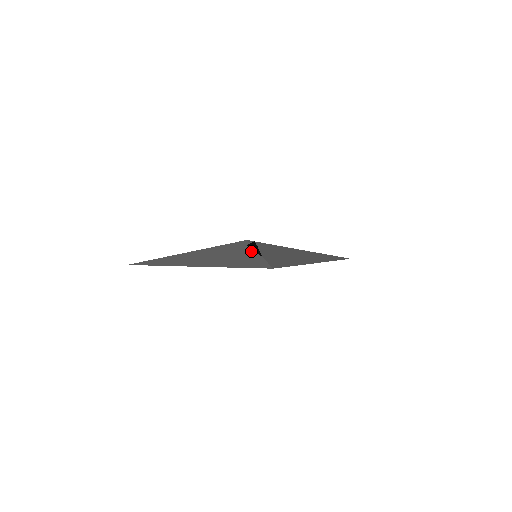
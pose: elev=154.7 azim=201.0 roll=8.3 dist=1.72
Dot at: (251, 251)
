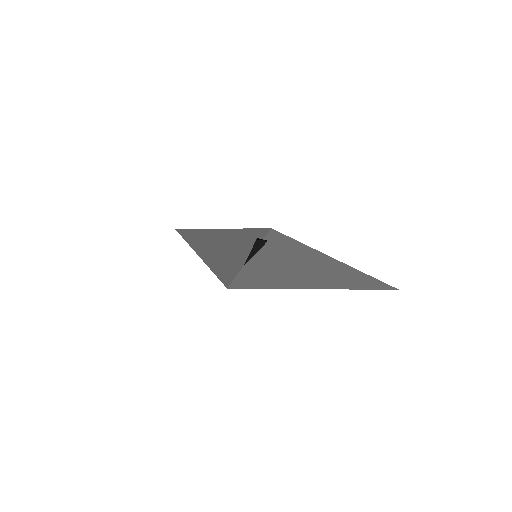
Dot at: (249, 250)
